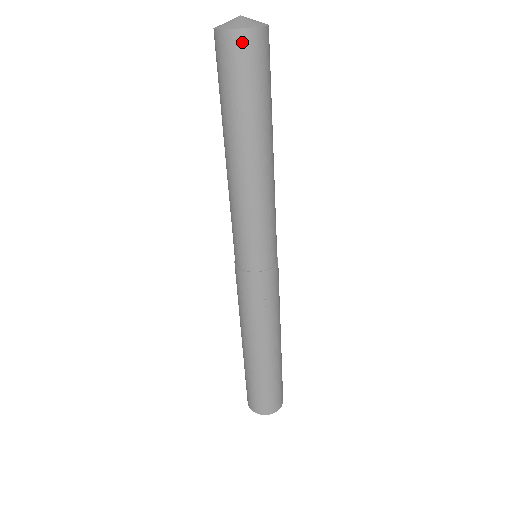
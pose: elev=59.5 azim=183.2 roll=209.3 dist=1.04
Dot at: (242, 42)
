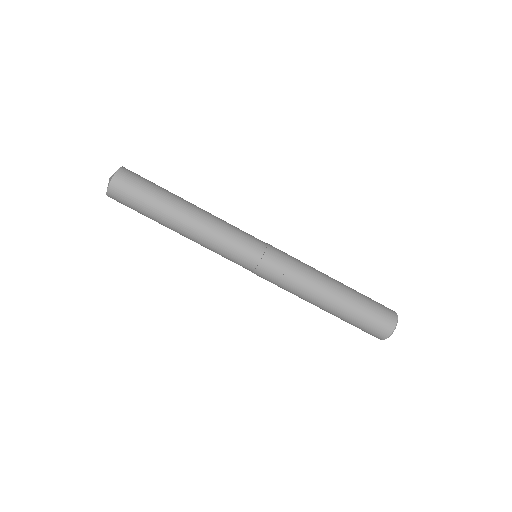
Dot at: (114, 192)
